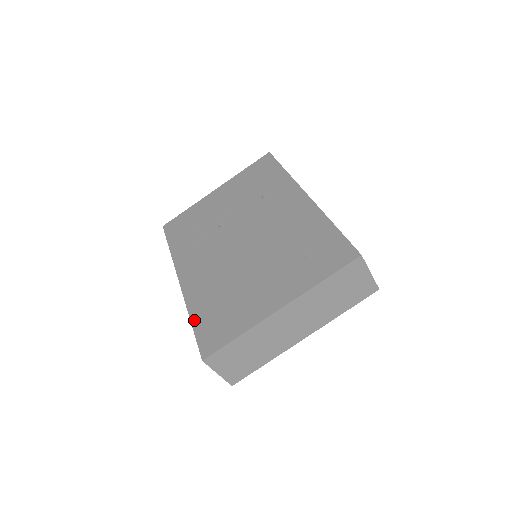
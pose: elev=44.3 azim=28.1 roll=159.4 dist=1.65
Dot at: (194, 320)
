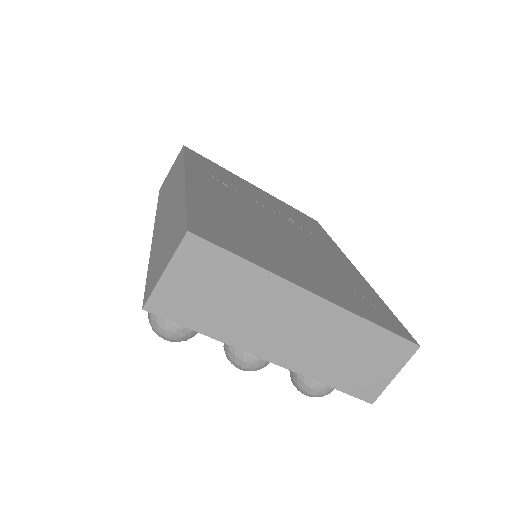
Dot at: (192, 204)
